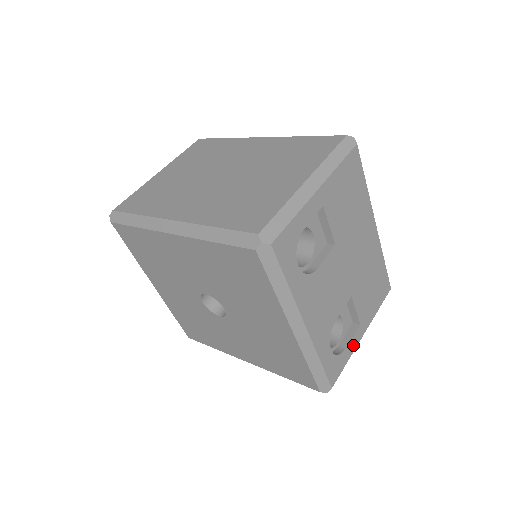
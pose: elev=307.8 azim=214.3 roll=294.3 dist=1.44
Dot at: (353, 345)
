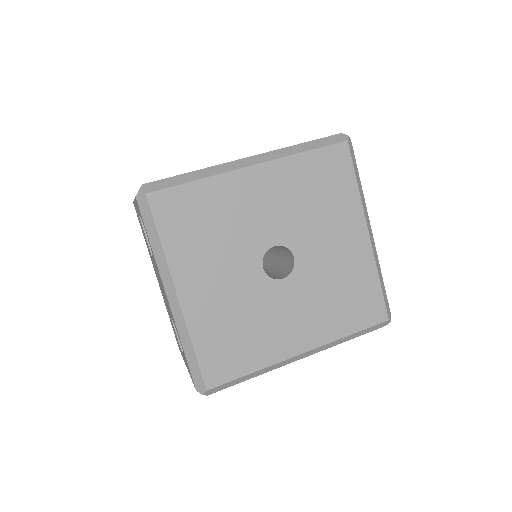
Dot at: occluded
